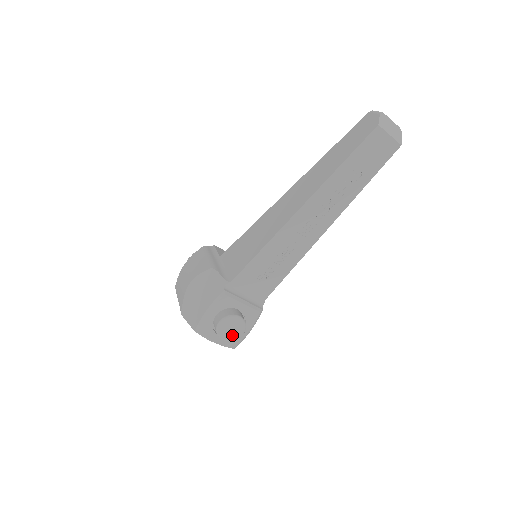
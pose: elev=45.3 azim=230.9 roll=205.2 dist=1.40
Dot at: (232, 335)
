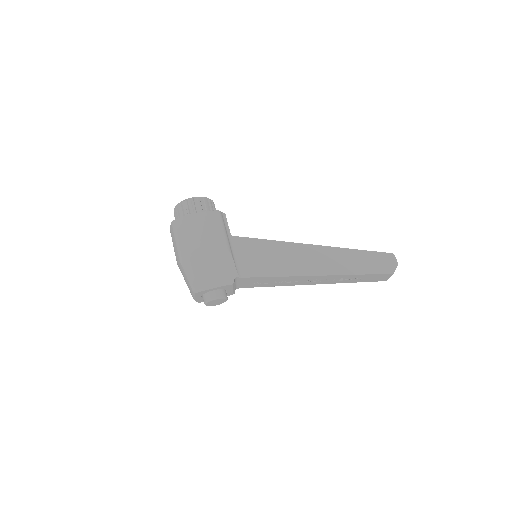
Dot at: (212, 304)
